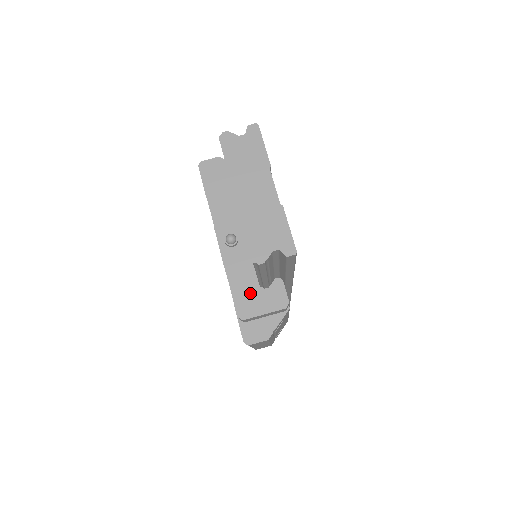
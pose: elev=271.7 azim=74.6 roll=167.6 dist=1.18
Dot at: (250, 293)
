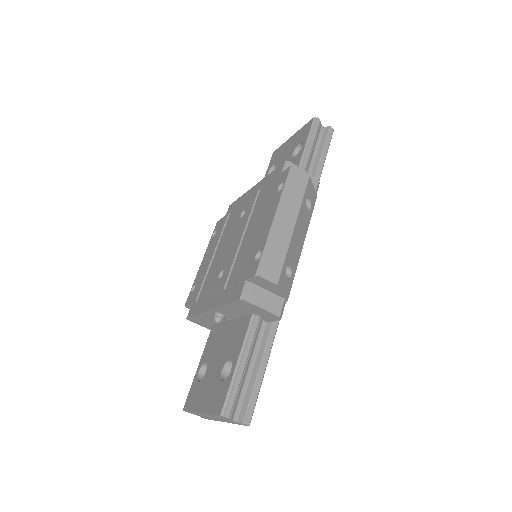
Dot at: (204, 322)
